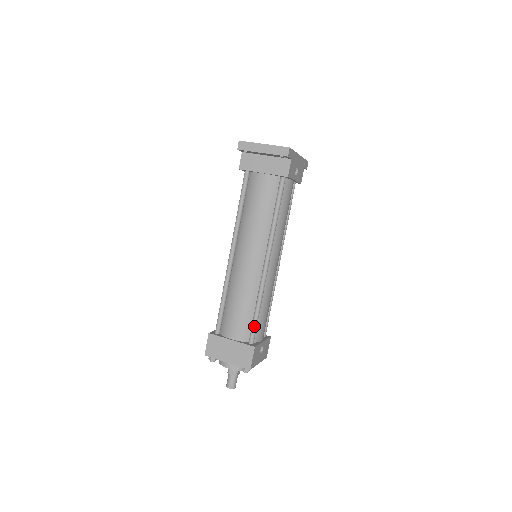
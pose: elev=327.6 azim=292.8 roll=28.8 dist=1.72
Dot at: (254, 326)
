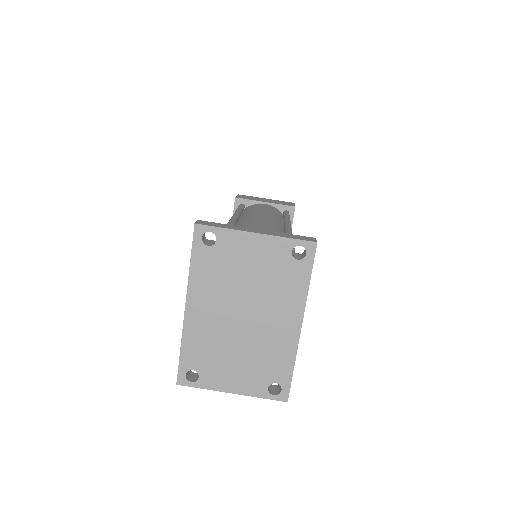
Dot at: occluded
